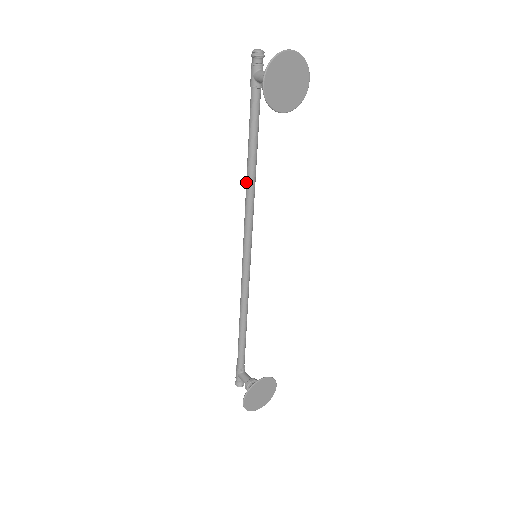
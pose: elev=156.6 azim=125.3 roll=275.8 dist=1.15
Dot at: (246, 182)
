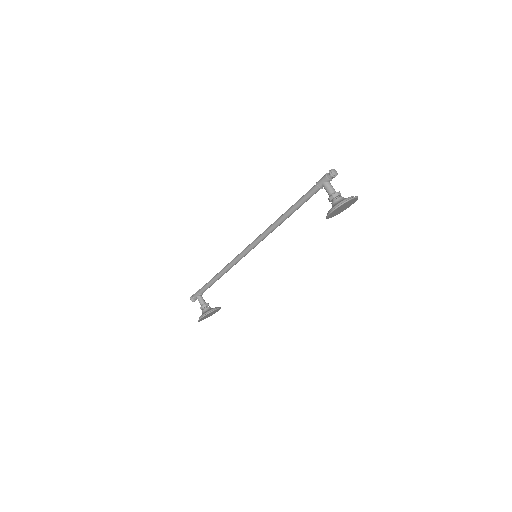
Dot at: (277, 221)
